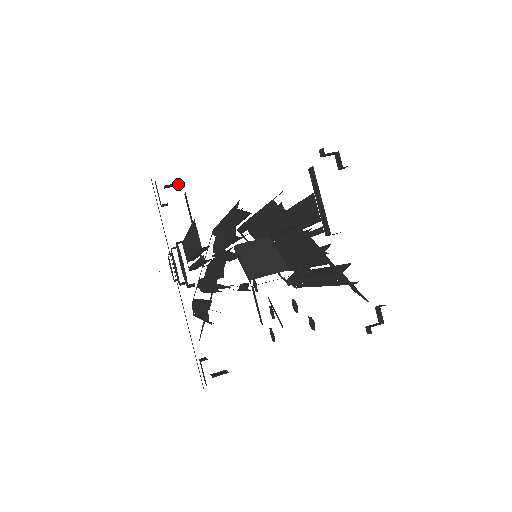
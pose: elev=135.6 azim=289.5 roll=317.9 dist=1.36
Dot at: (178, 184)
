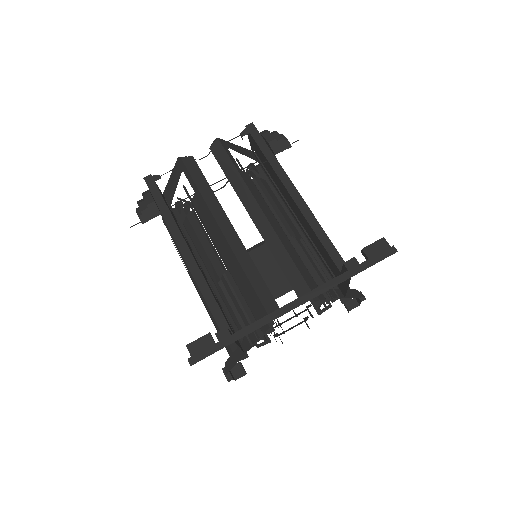
Dot at: (211, 340)
